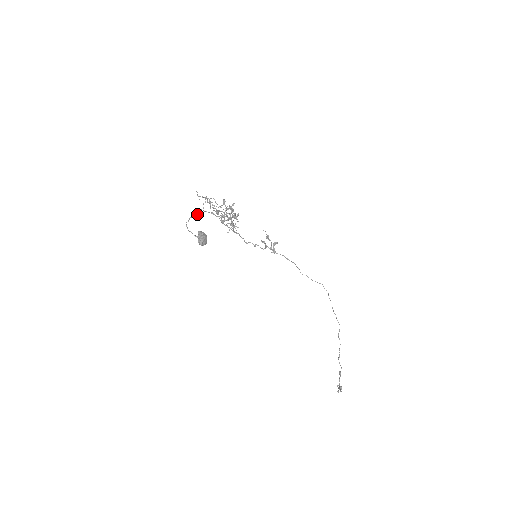
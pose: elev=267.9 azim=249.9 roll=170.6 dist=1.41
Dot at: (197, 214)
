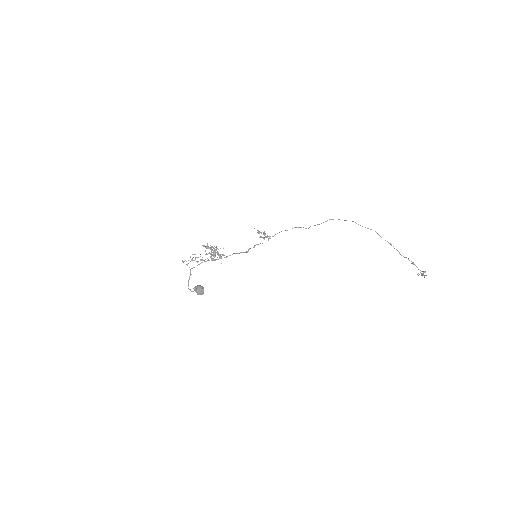
Dot at: occluded
